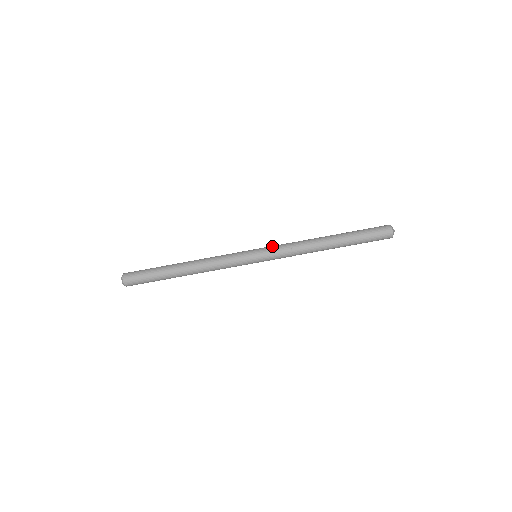
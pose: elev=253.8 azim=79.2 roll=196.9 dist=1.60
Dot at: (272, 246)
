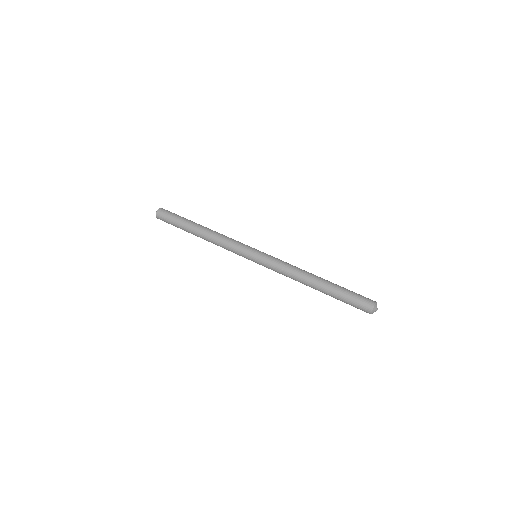
Dot at: occluded
